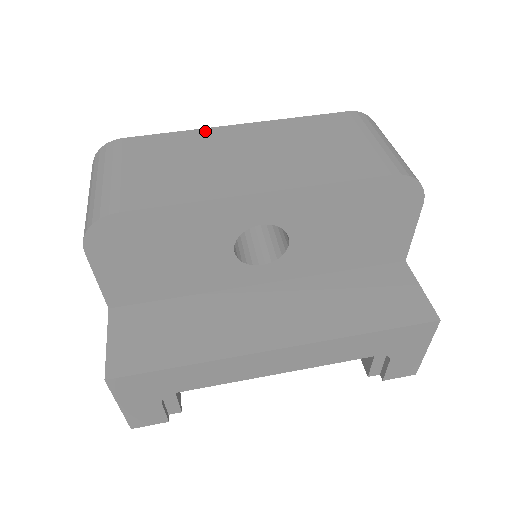
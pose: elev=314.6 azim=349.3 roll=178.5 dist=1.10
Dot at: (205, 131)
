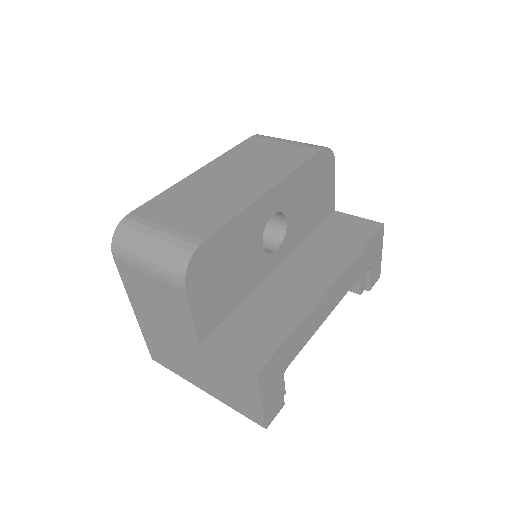
Dot at: (182, 182)
